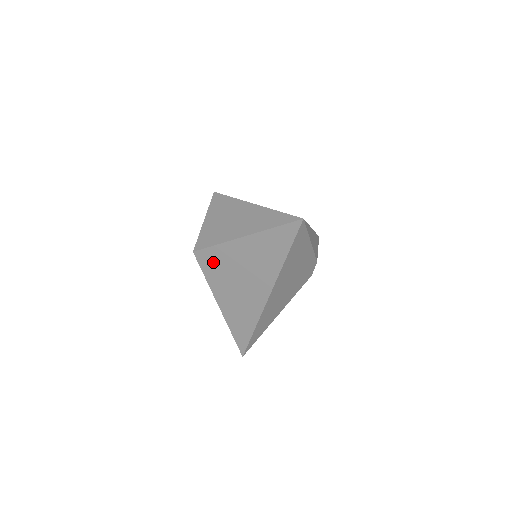
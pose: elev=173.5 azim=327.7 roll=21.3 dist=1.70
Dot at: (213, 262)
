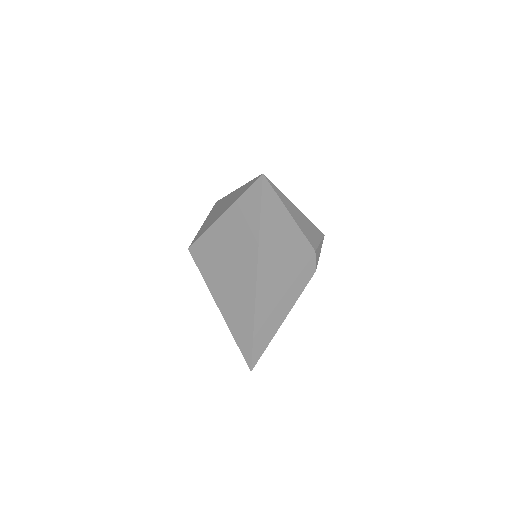
Dot at: (205, 255)
